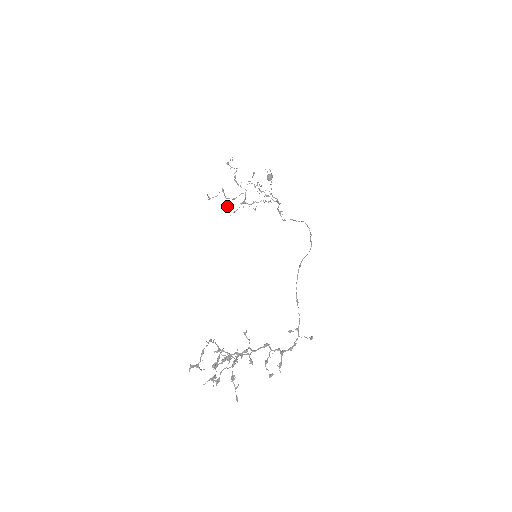
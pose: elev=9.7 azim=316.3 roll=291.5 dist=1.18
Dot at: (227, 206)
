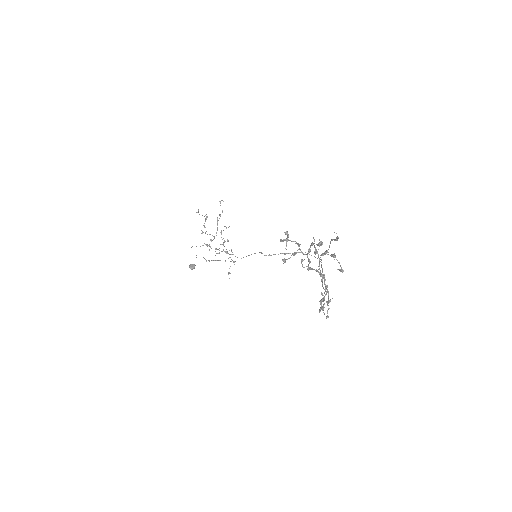
Dot at: (202, 232)
